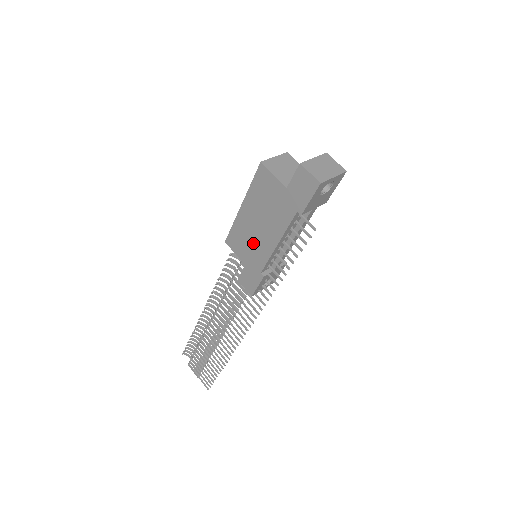
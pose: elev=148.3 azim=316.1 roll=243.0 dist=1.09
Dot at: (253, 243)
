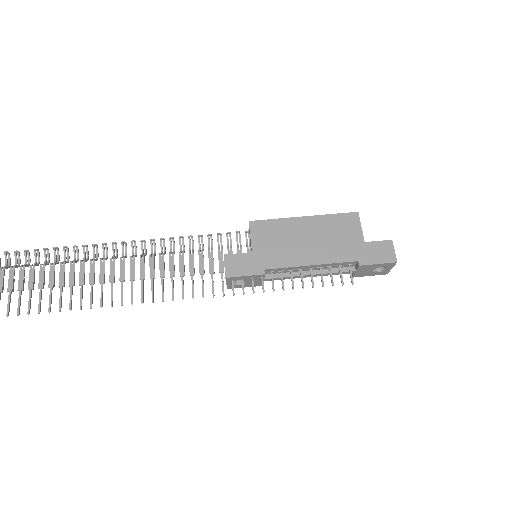
Dot at: (284, 245)
